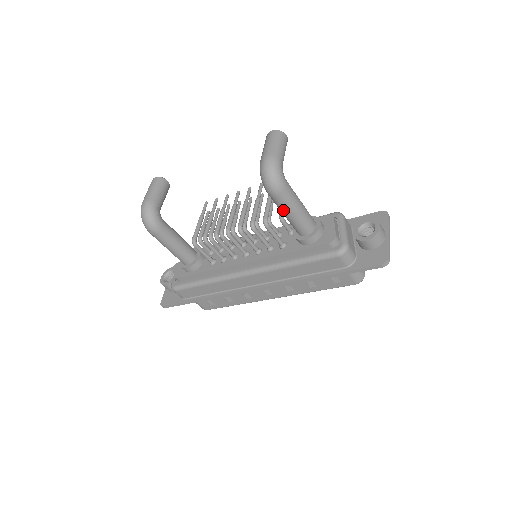
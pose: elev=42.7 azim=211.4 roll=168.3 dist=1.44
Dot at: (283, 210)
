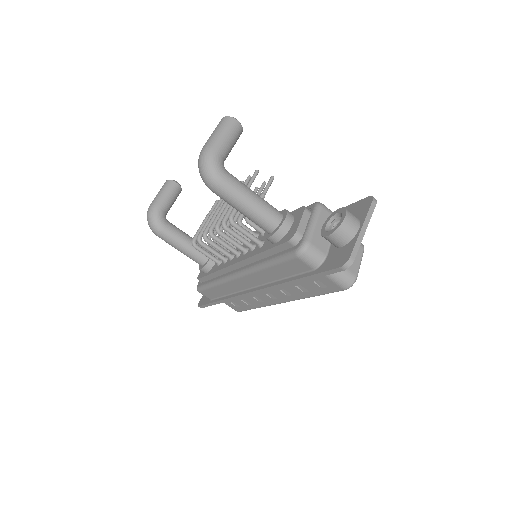
Dot at: (232, 206)
